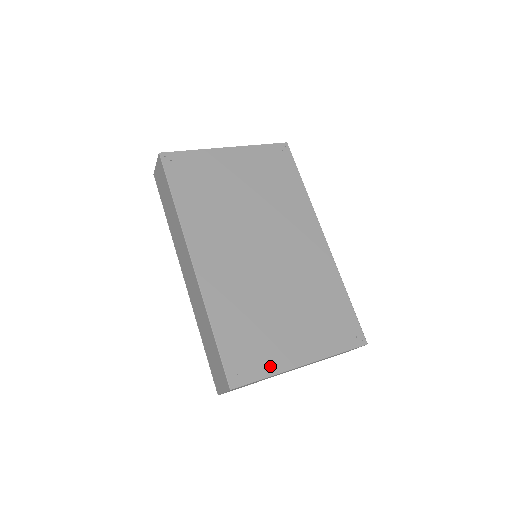
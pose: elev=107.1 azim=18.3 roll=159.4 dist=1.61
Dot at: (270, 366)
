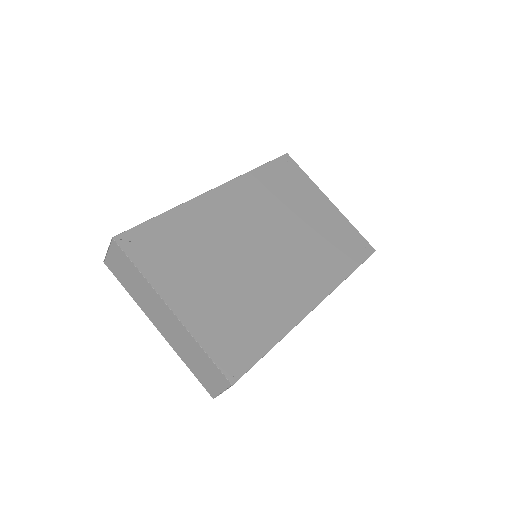
Dot at: (153, 272)
